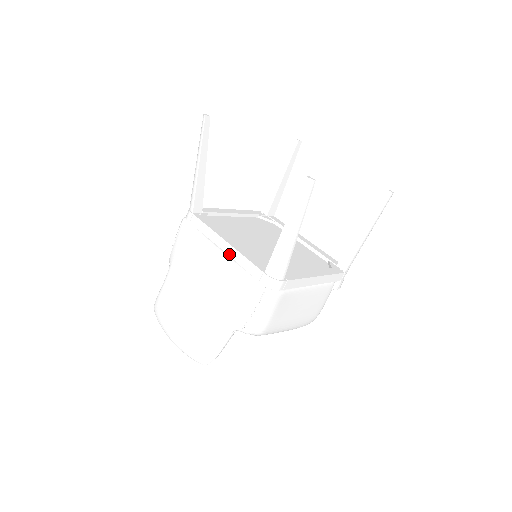
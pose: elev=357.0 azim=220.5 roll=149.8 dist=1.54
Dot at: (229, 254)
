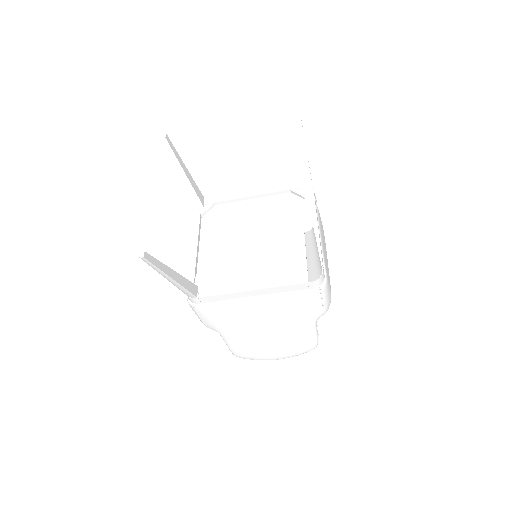
Dot at: (264, 294)
